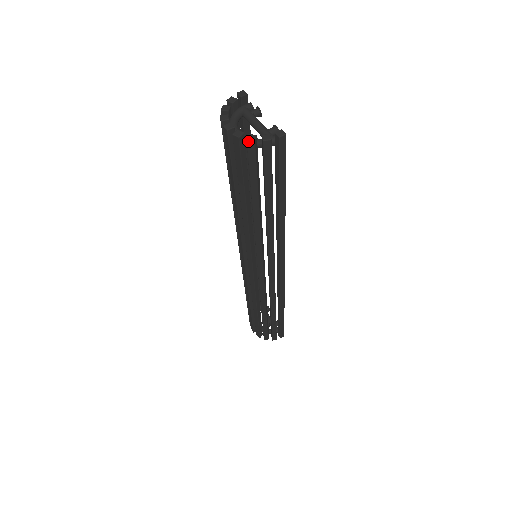
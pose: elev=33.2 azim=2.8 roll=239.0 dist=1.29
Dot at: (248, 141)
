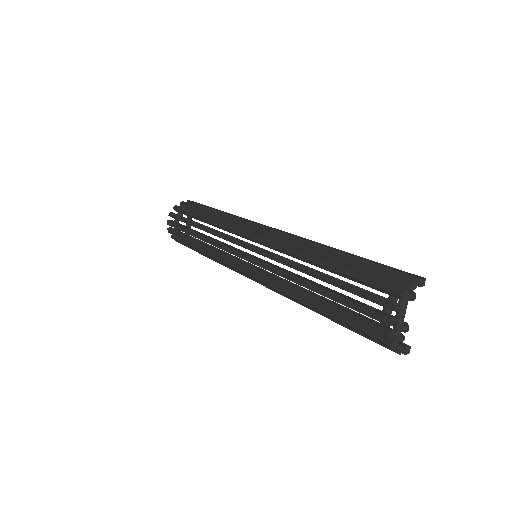
Dot at: (390, 346)
